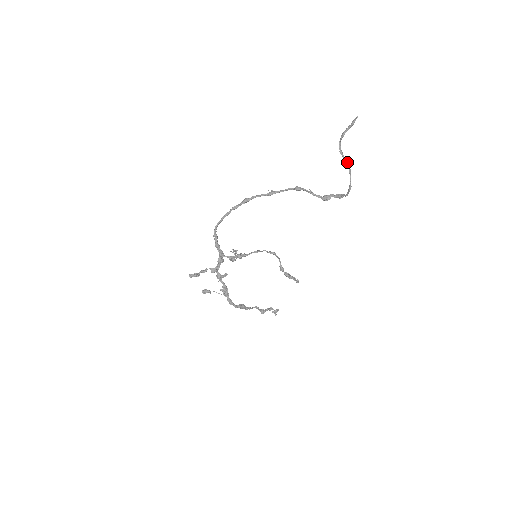
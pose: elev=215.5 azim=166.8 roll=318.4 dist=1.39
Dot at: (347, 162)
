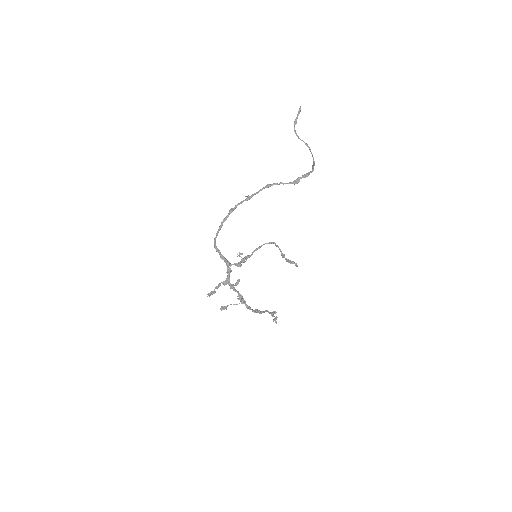
Dot at: (305, 143)
